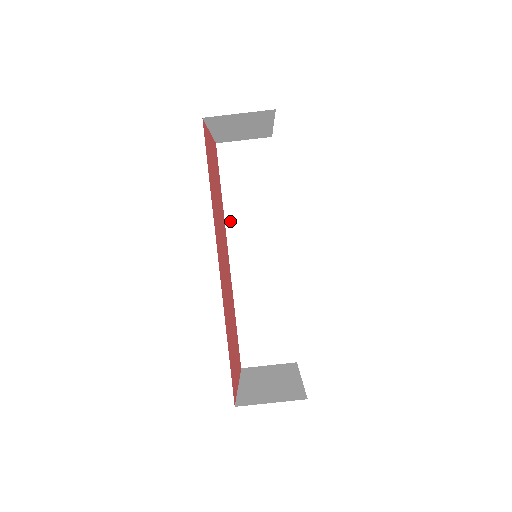
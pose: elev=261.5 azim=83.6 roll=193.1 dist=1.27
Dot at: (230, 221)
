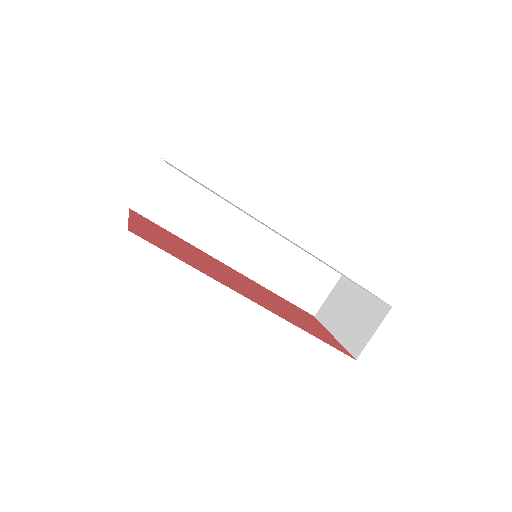
Dot at: (203, 245)
